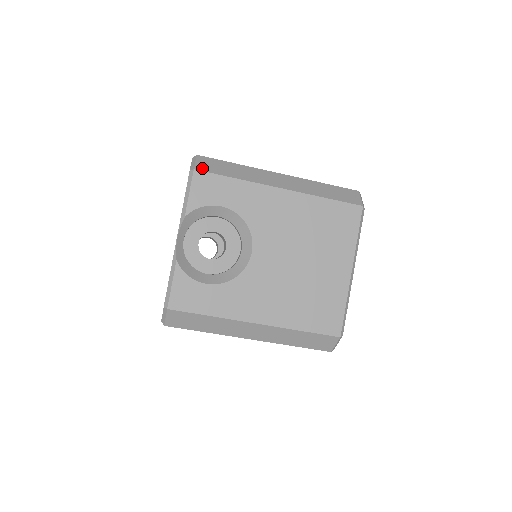
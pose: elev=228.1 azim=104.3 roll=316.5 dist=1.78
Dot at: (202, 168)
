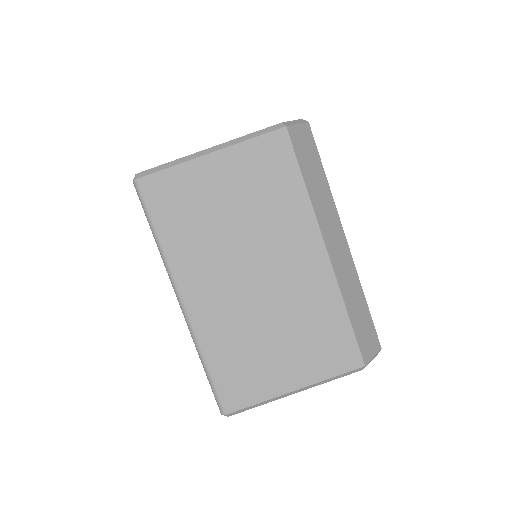
Dot at: occluded
